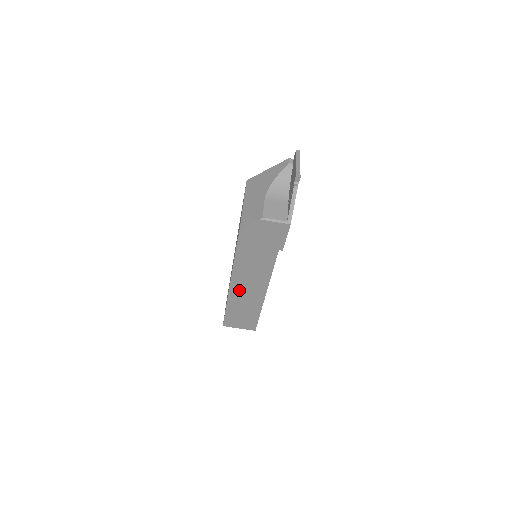
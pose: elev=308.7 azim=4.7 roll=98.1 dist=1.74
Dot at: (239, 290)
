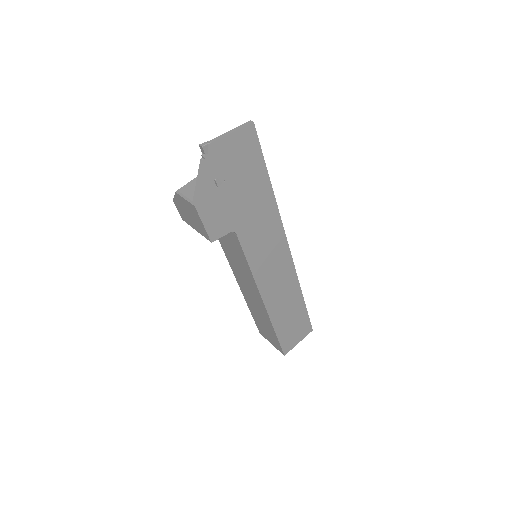
Dot at: (246, 291)
